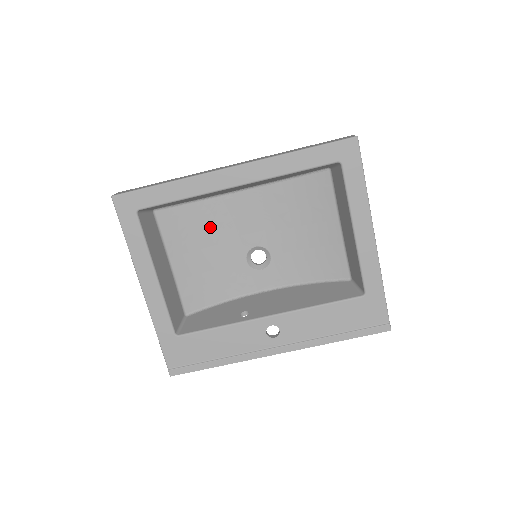
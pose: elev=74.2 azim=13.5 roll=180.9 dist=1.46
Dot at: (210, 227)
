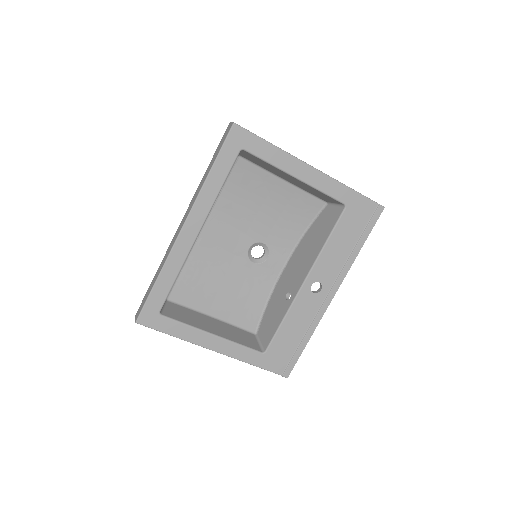
Dot at: (209, 269)
